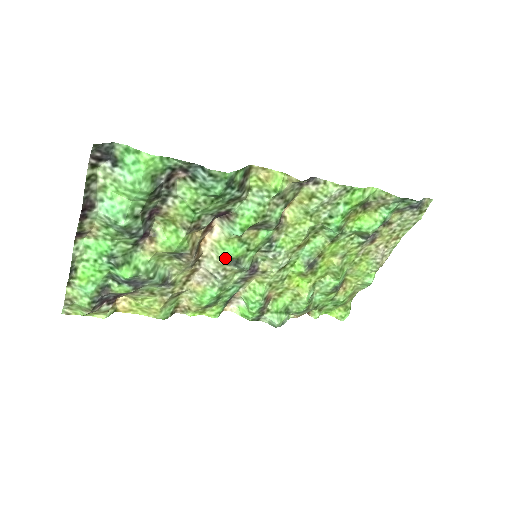
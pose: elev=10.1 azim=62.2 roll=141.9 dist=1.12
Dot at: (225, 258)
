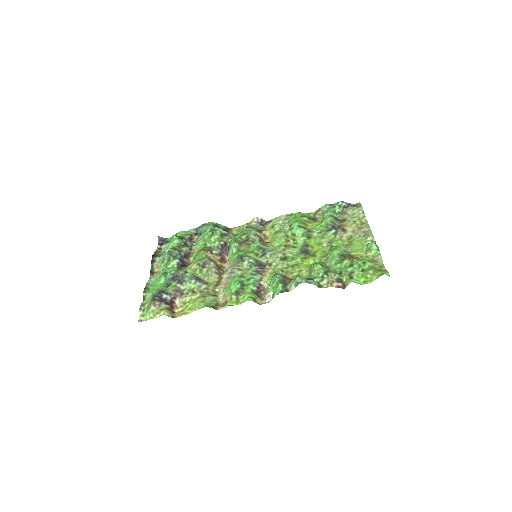
Dot at: (234, 261)
